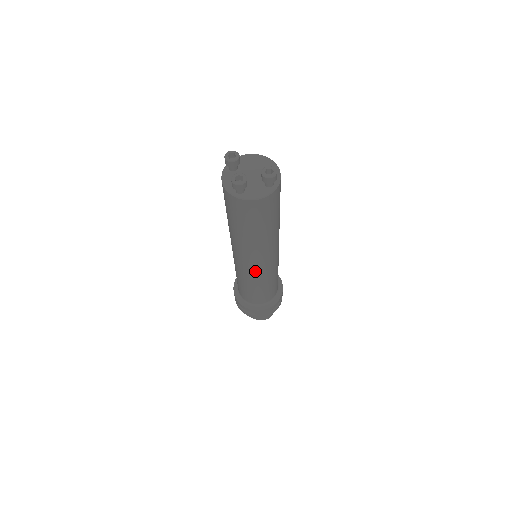
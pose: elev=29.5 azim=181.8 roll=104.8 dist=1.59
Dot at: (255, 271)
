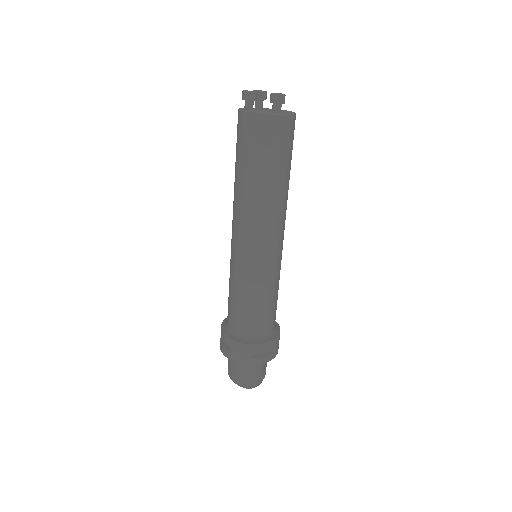
Dot at: (241, 252)
